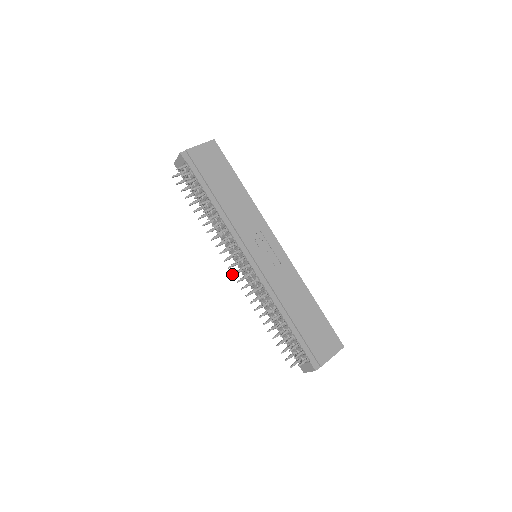
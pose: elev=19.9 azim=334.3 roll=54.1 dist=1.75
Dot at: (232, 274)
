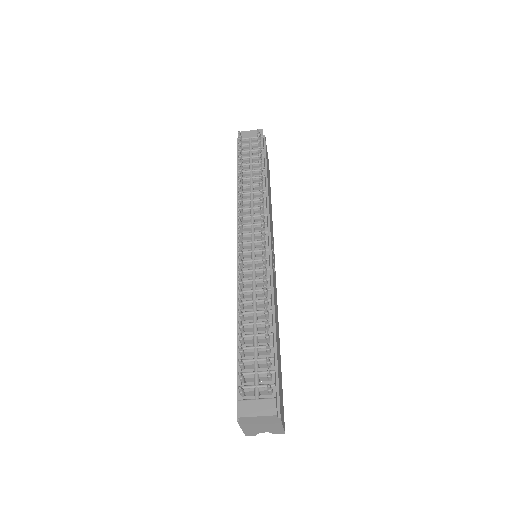
Dot at: occluded
